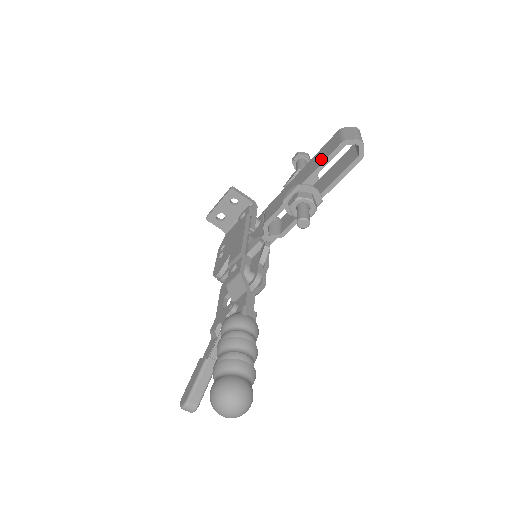
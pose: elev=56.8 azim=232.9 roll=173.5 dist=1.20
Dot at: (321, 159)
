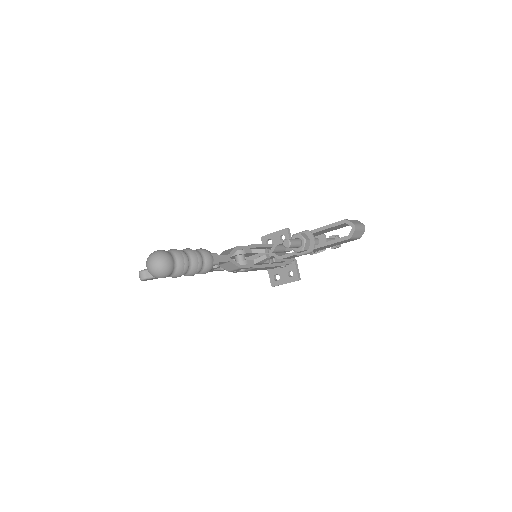
Dot at: occluded
